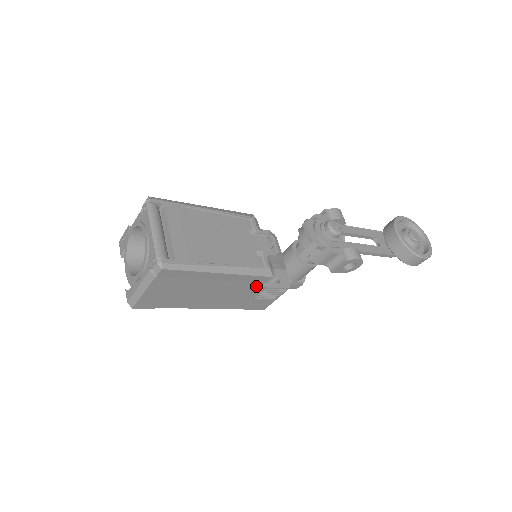
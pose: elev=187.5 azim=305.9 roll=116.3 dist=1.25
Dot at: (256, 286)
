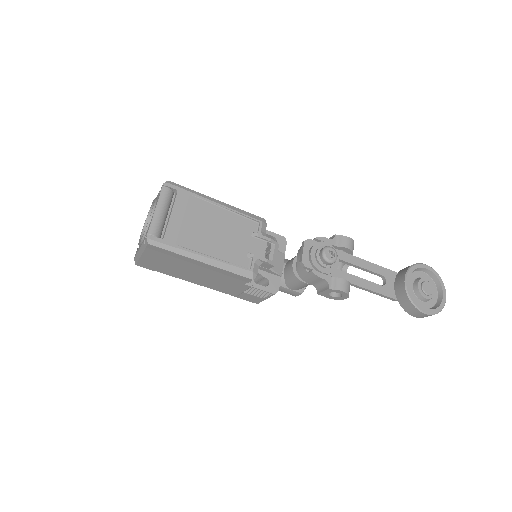
Dot at: (240, 282)
